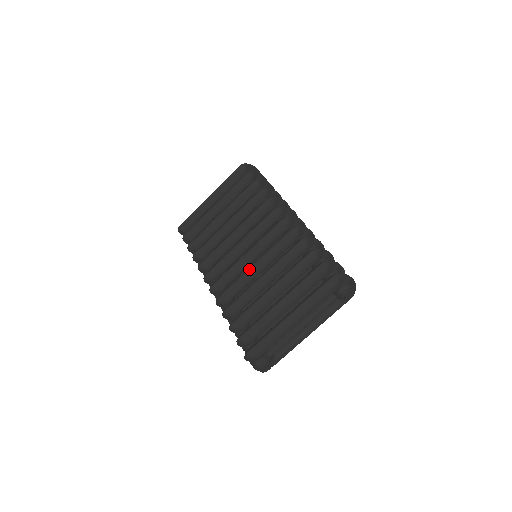
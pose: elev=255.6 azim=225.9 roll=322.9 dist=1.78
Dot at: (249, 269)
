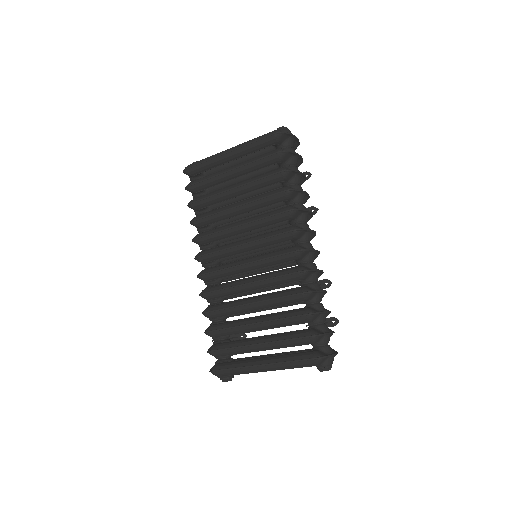
Dot at: (241, 285)
